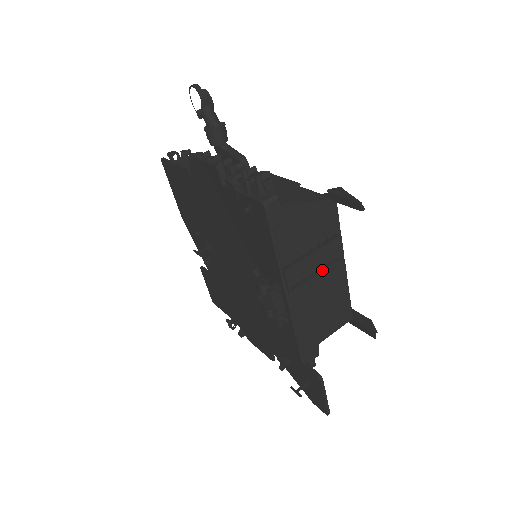
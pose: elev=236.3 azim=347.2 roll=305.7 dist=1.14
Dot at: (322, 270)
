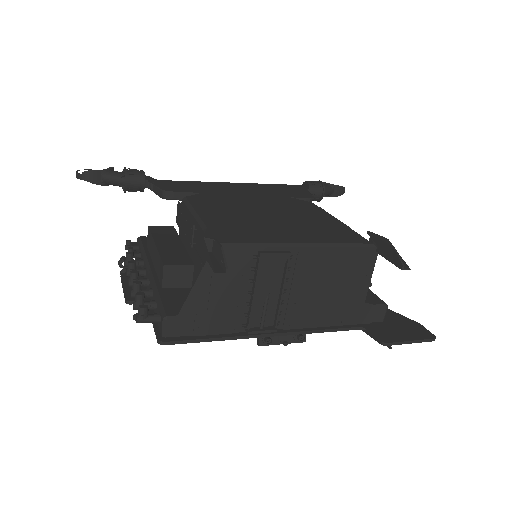
Dot at: (283, 286)
